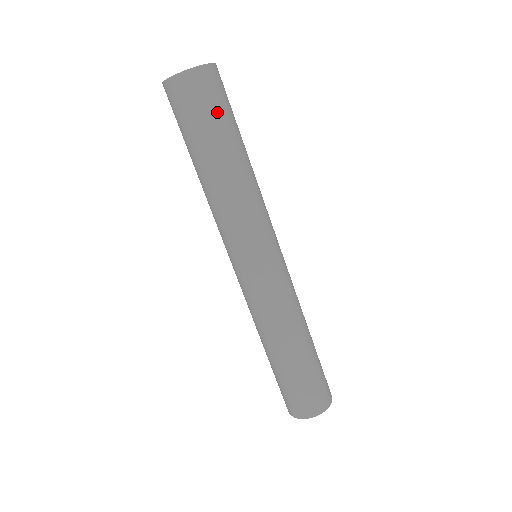
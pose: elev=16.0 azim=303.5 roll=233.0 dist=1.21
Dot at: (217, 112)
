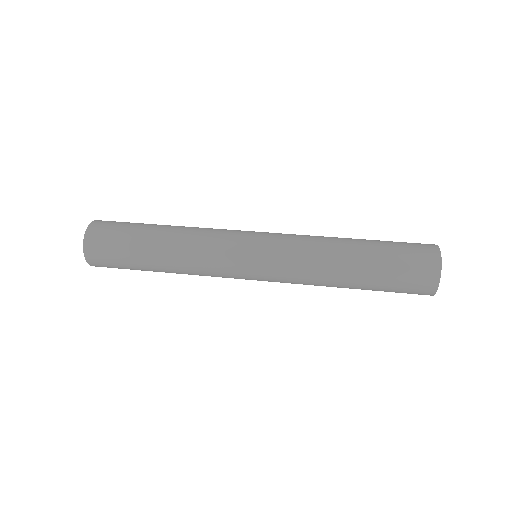
Dot at: (122, 232)
